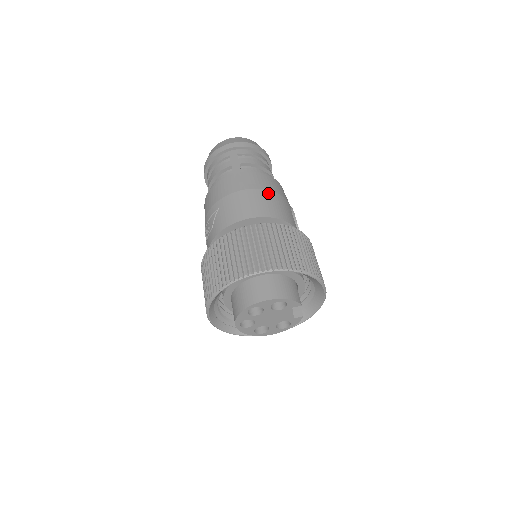
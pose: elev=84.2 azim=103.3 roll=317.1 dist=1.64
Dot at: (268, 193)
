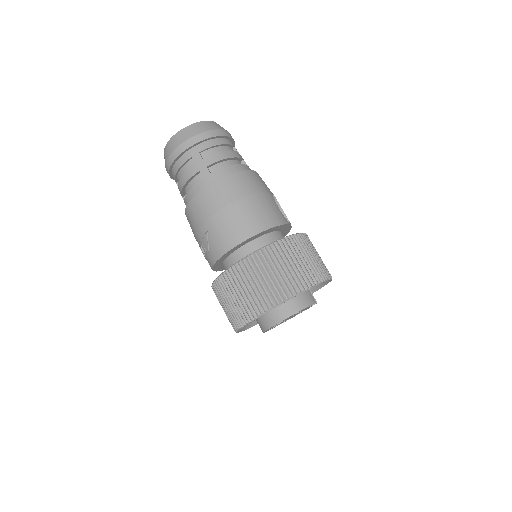
Dot at: (250, 200)
